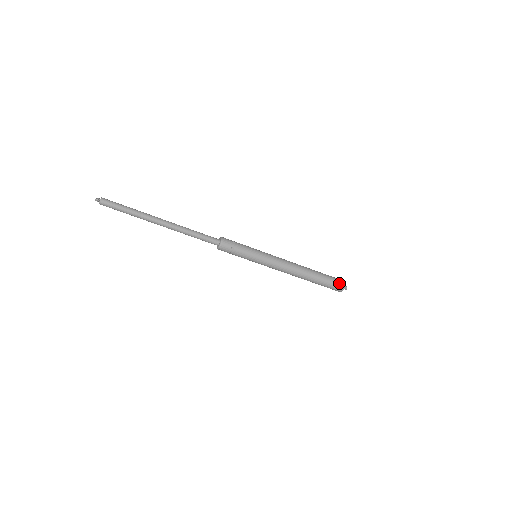
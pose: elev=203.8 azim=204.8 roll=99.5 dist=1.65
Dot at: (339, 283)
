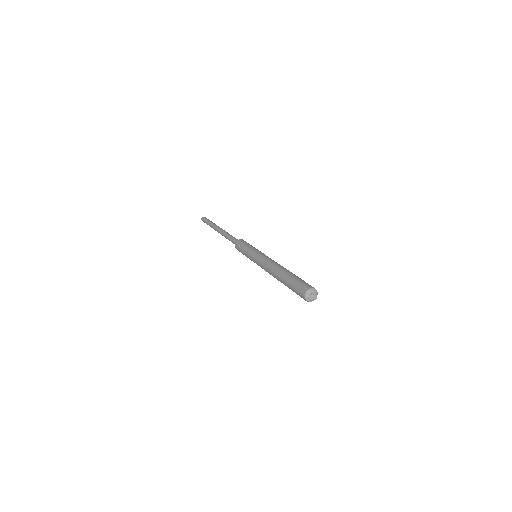
Dot at: (303, 287)
